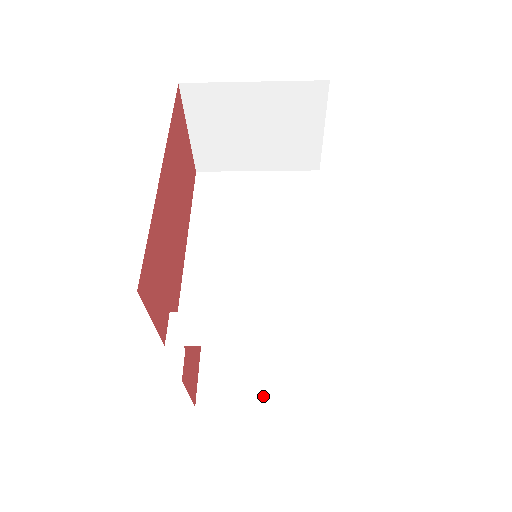
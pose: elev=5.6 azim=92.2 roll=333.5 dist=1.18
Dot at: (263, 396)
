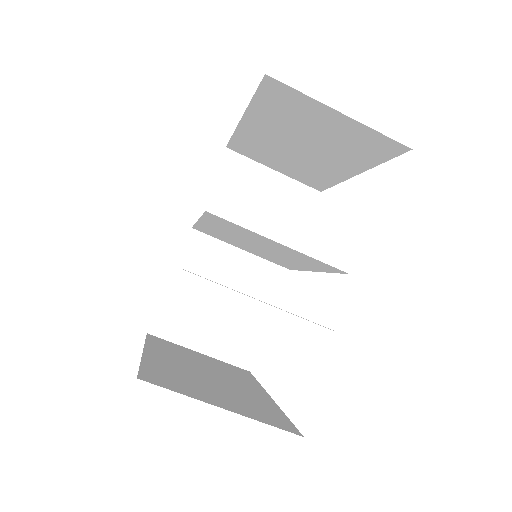
Dot at: (228, 406)
